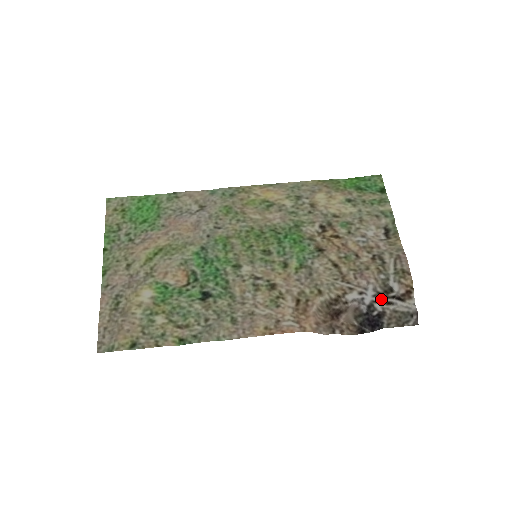
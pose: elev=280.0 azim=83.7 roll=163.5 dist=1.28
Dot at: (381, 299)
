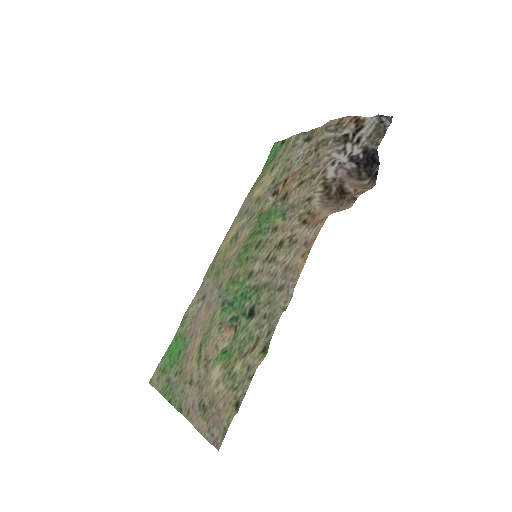
Dot at: (351, 148)
